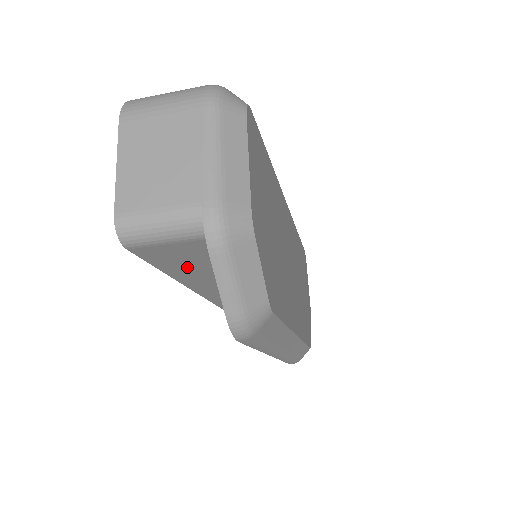
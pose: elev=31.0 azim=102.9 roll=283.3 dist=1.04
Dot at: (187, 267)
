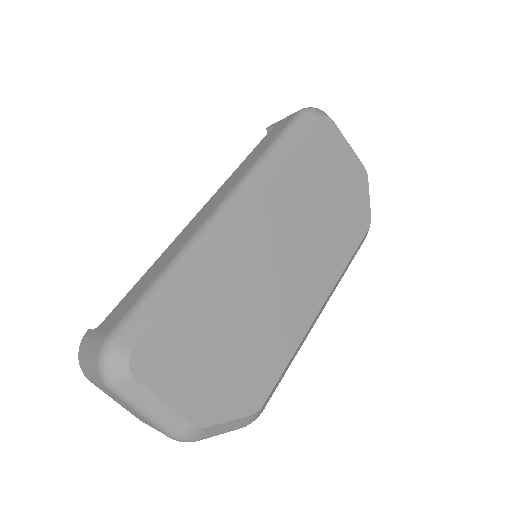
Dot at: occluded
